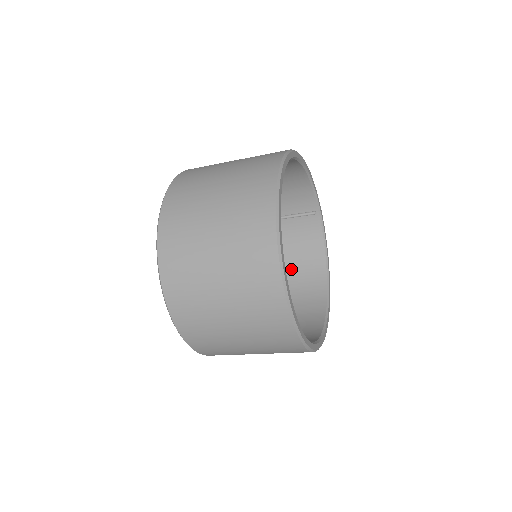
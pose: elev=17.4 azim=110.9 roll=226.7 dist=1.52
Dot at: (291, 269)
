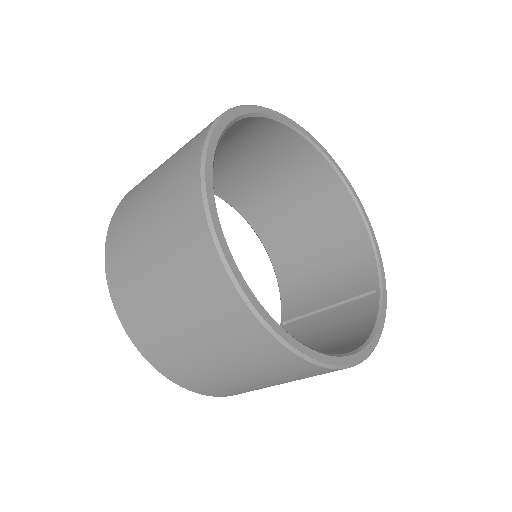
Dot at: occluded
